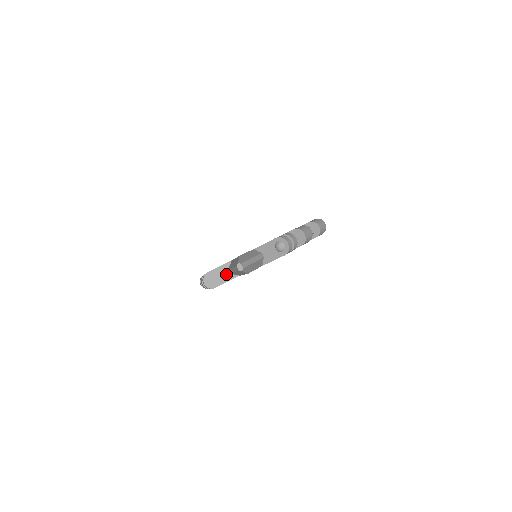
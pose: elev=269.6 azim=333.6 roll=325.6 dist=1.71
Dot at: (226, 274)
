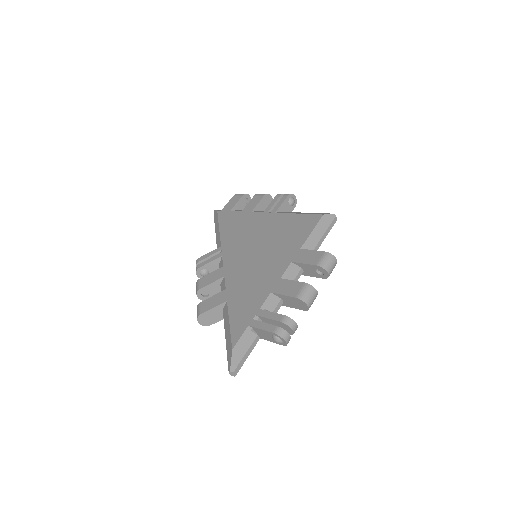
Dot at: (221, 313)
